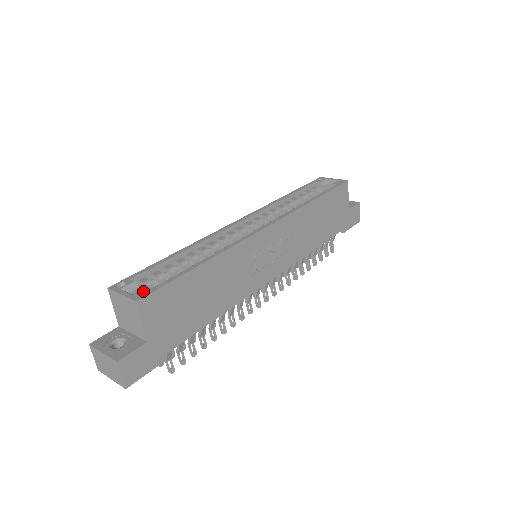
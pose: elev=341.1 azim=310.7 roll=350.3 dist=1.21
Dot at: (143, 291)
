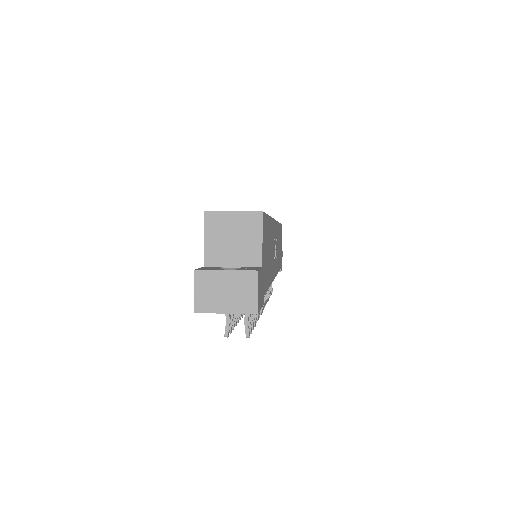
Dot at: occluded
